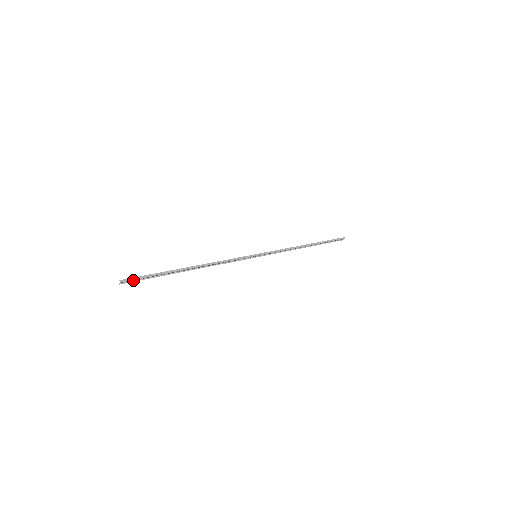
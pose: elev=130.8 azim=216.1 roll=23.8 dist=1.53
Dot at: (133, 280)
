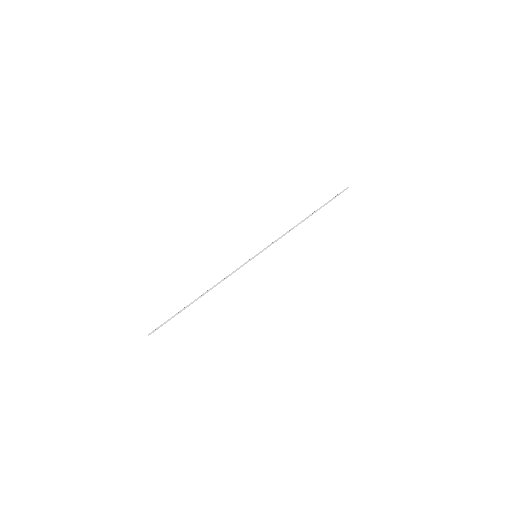
Dot at: occluded
